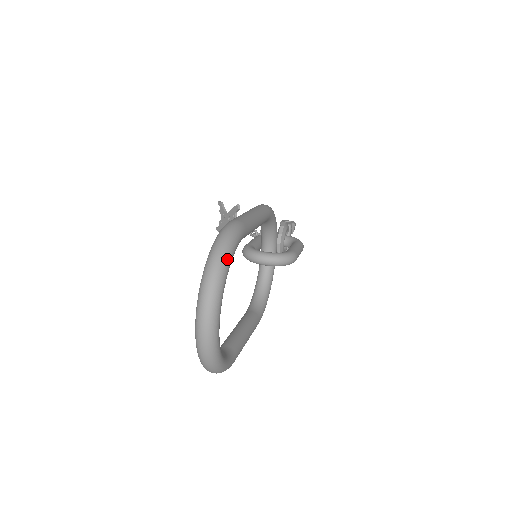
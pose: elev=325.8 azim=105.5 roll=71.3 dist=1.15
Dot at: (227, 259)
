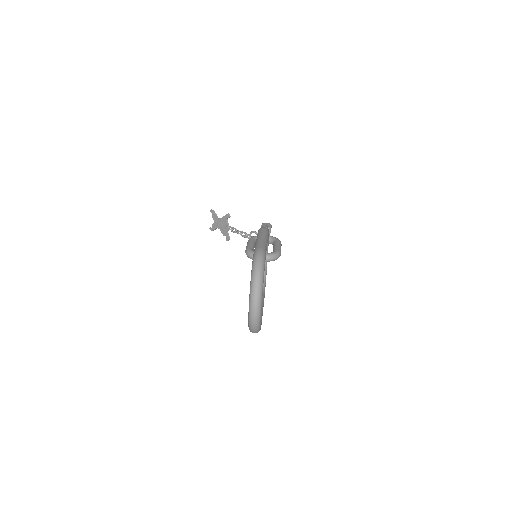
Dot at: (263, 273)
